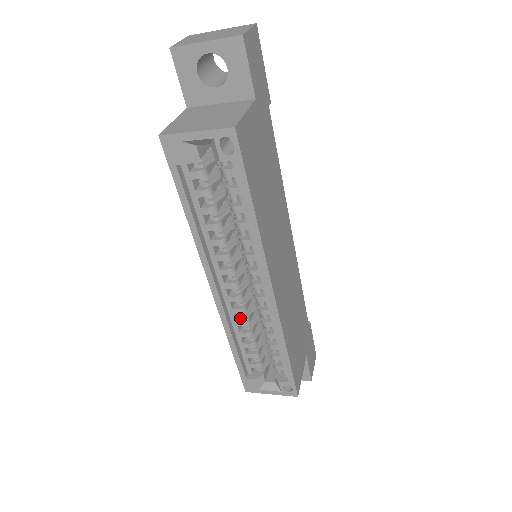
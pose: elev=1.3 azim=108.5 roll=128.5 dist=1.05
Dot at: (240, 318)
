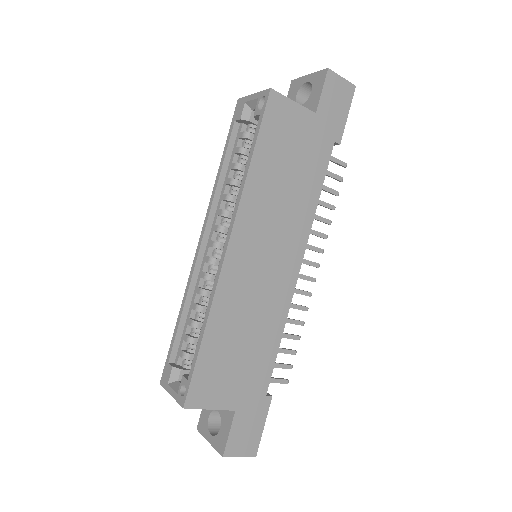
Dot at: (203, 288)
